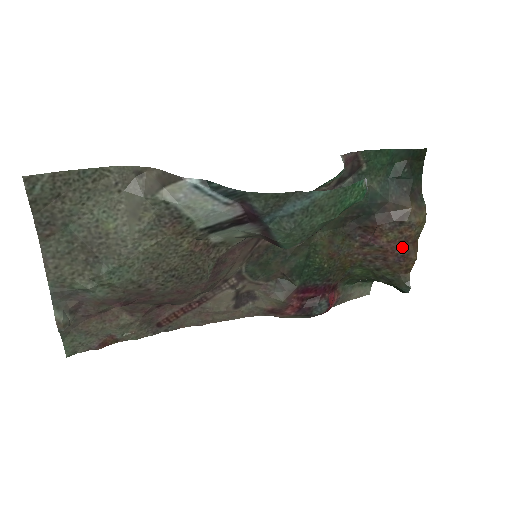
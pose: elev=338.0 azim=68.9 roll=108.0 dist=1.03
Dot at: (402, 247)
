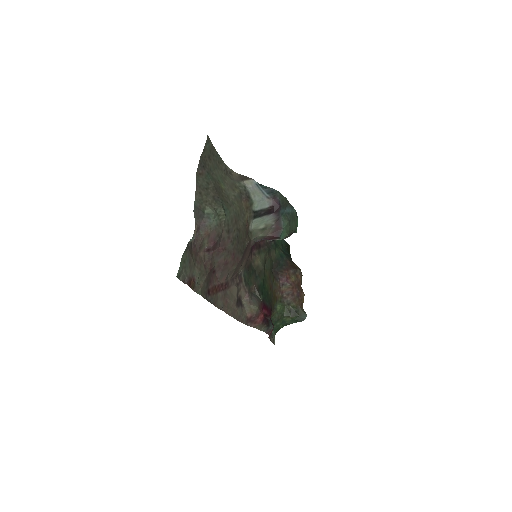
Dot at: (298, 287)
